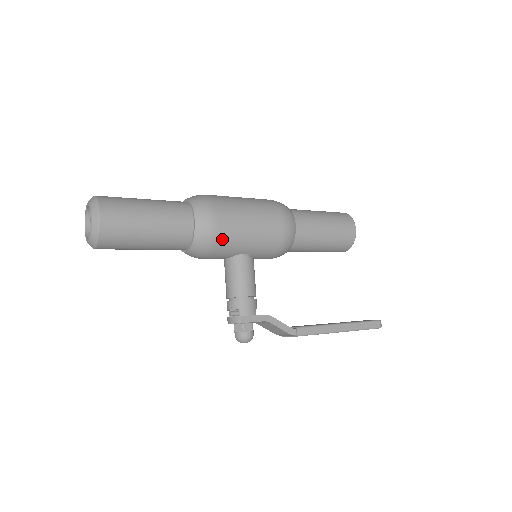
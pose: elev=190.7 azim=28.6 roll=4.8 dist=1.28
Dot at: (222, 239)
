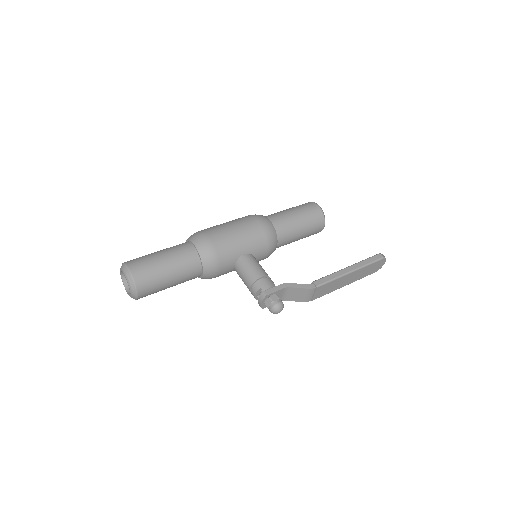
Dot at: (220, 248)
